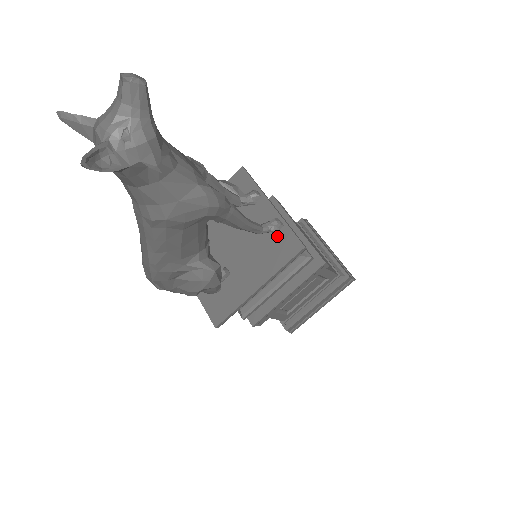
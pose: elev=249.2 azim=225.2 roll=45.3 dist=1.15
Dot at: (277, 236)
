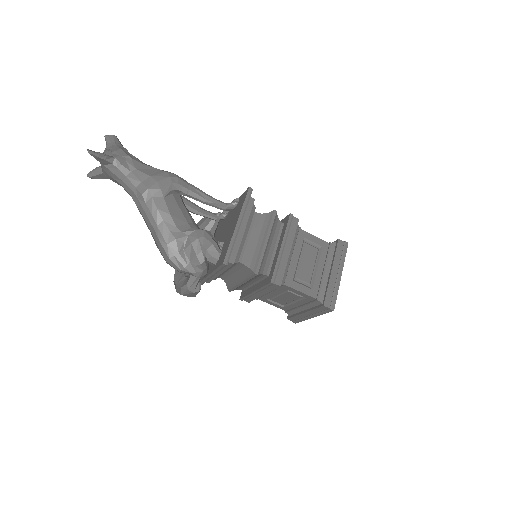
Dot at: (238, 204)
